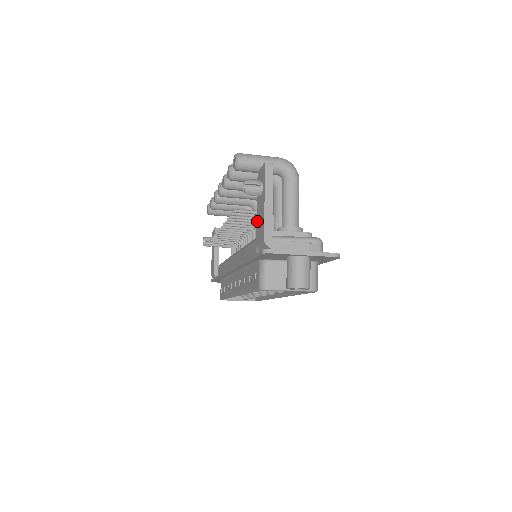
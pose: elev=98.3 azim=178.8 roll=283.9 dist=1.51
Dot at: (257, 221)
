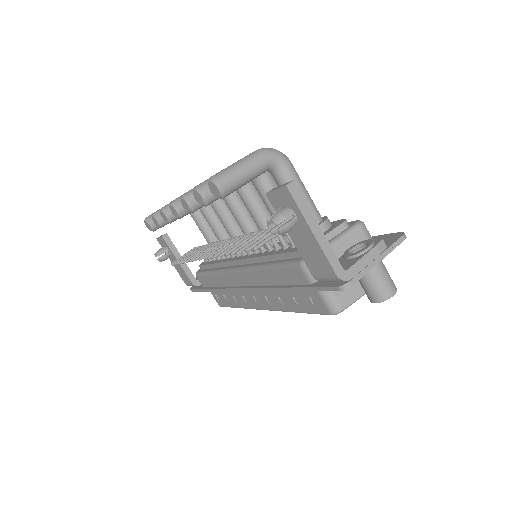
Dot at: (301, 253)
